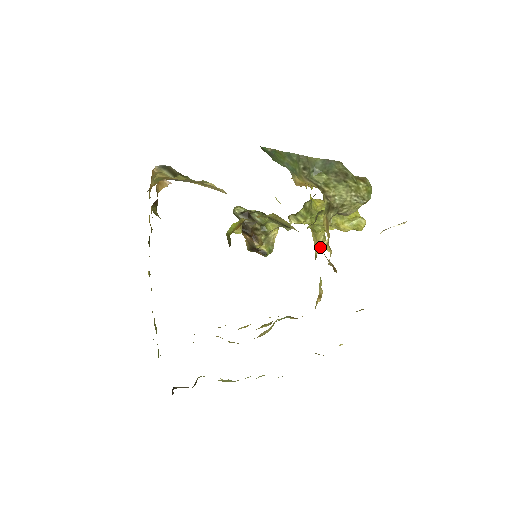
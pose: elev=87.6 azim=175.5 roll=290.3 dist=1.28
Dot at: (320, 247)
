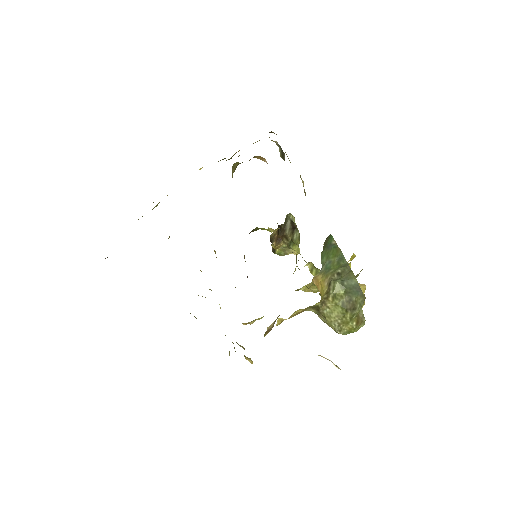
Dot at: (308, 290)
